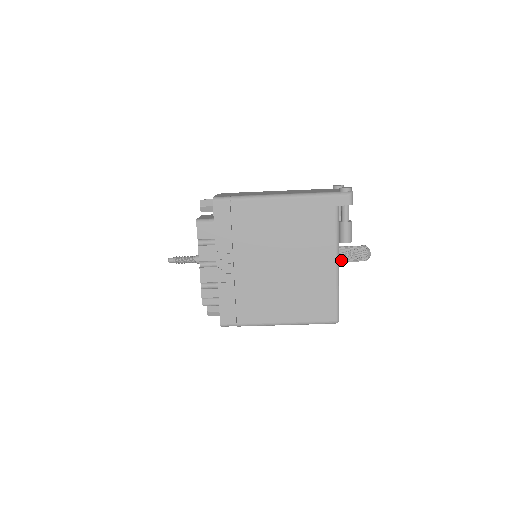
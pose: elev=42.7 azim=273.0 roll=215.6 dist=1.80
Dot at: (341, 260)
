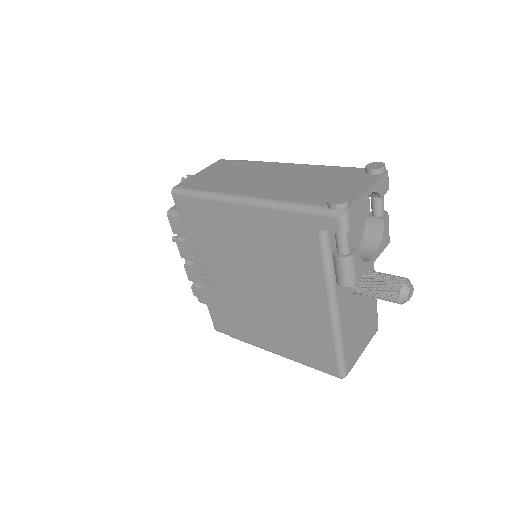
Dot at: (360, 293)
